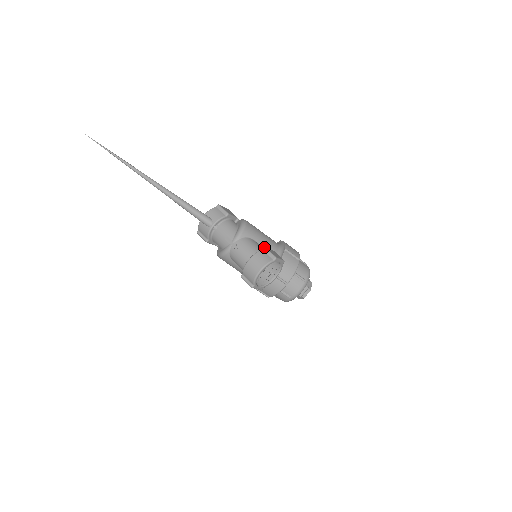
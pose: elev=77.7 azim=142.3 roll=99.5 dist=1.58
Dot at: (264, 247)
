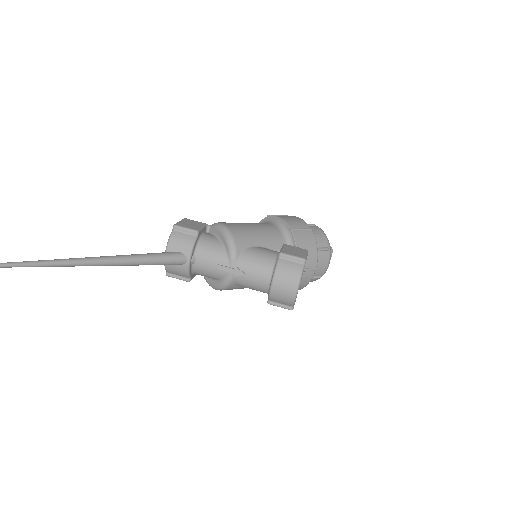
Dot at: (280, 254)
